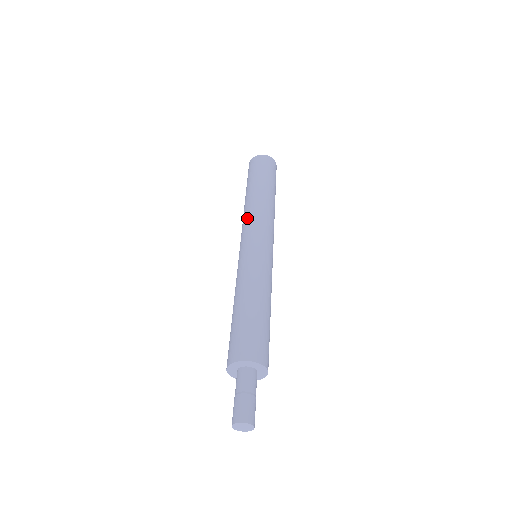
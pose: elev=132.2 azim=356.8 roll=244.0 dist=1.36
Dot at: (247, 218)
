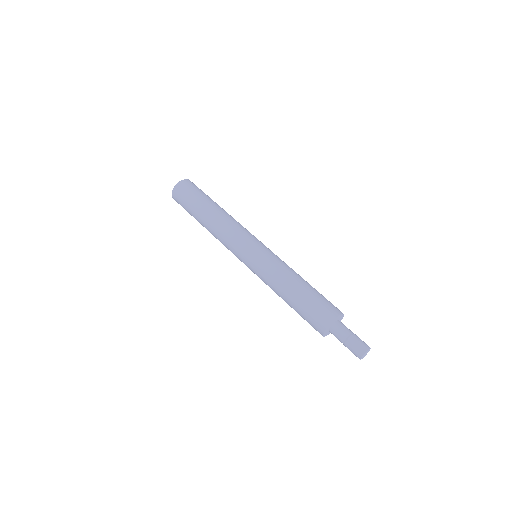
Dot at: (226, 235)
